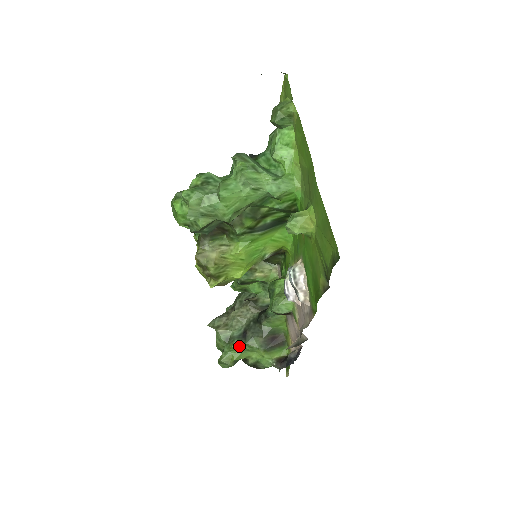
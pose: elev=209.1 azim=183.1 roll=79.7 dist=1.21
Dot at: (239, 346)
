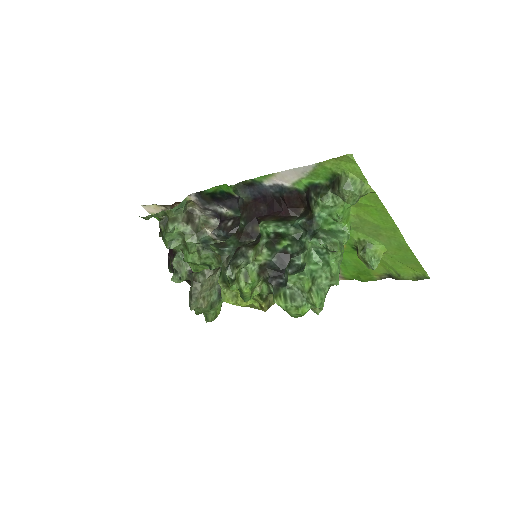
Dot at: occluded
